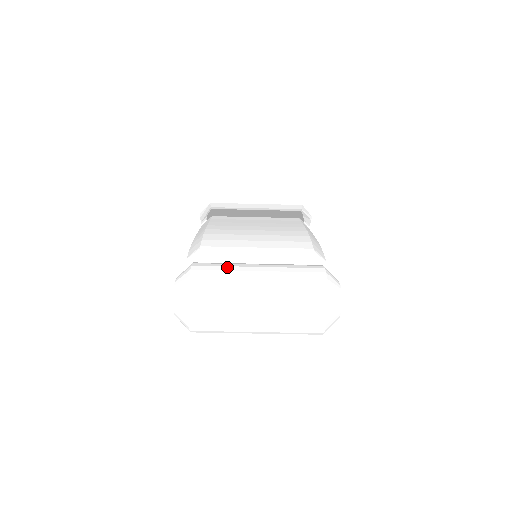
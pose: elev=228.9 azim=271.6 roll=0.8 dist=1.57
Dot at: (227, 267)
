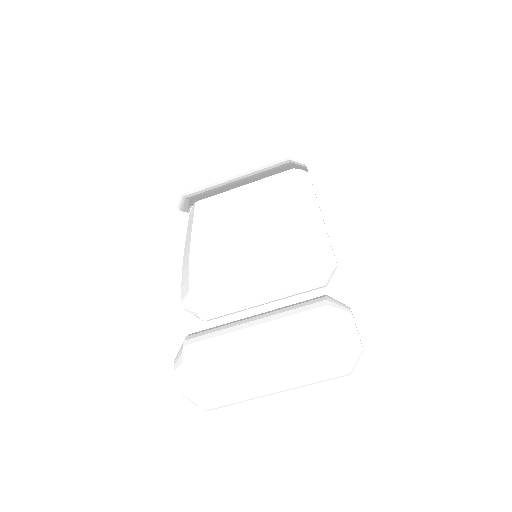
Dot at: (220, 345)
